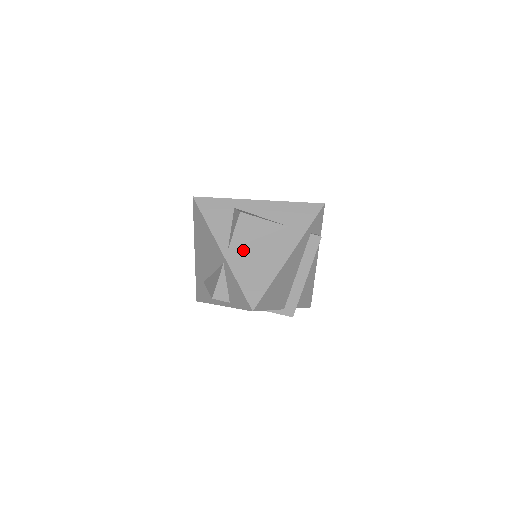
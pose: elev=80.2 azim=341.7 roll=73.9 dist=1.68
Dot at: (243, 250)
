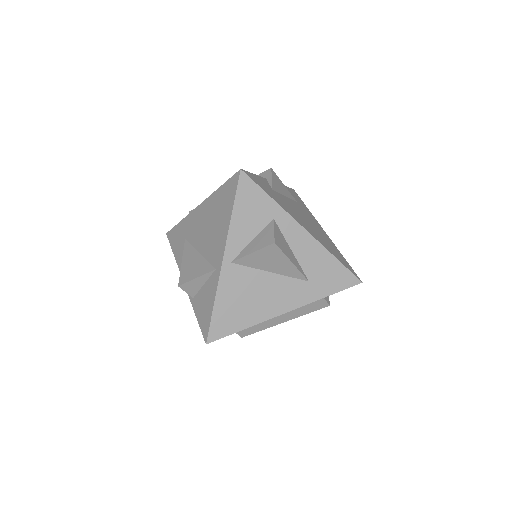
Dot at: (245, 274)
